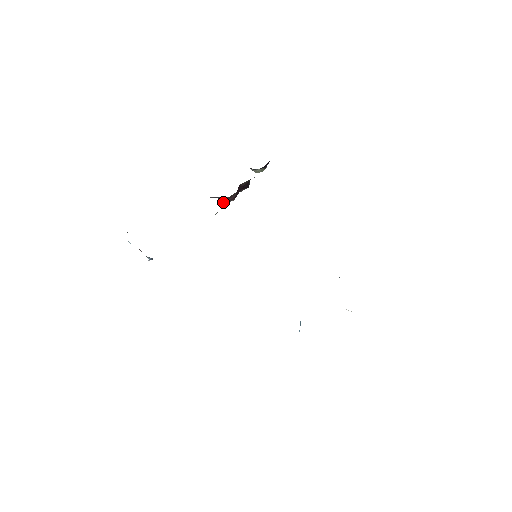
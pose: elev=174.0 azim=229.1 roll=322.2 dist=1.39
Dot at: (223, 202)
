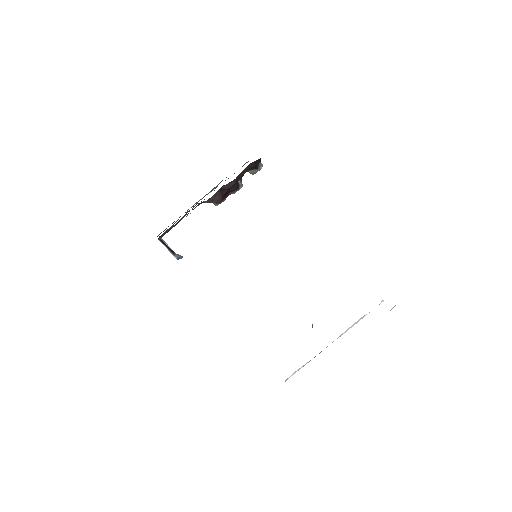
Dot at: (215, 205)
